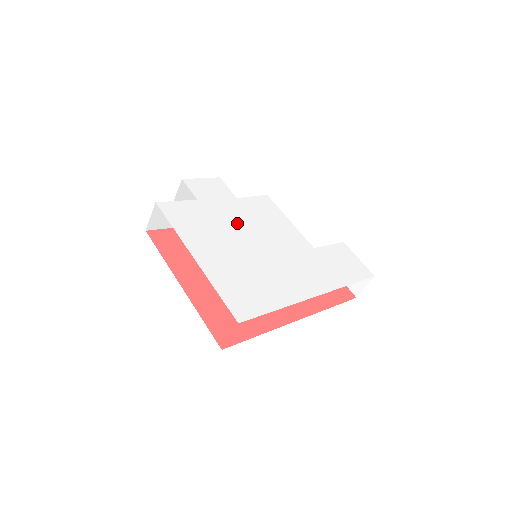
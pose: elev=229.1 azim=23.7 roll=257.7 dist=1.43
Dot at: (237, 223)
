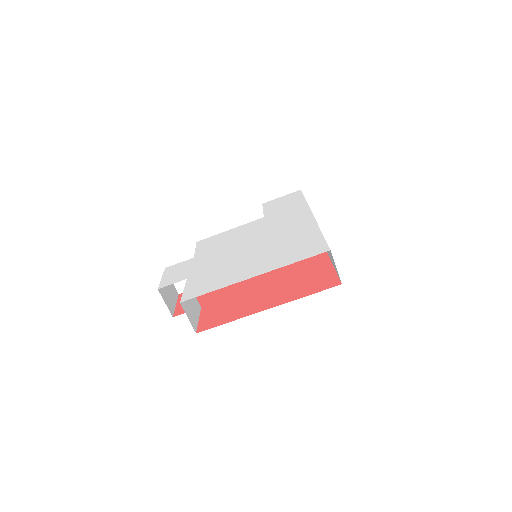
Dot at: (223, 256)
